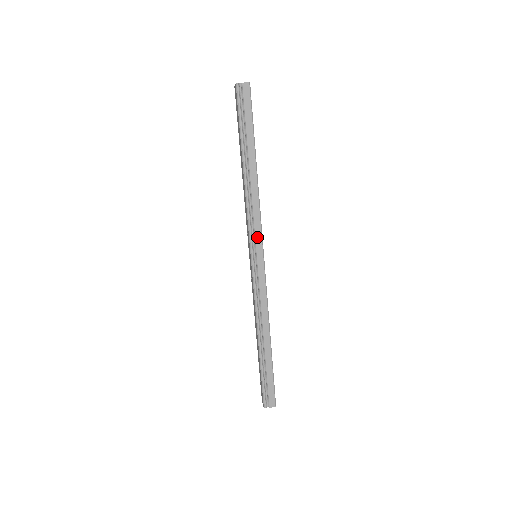
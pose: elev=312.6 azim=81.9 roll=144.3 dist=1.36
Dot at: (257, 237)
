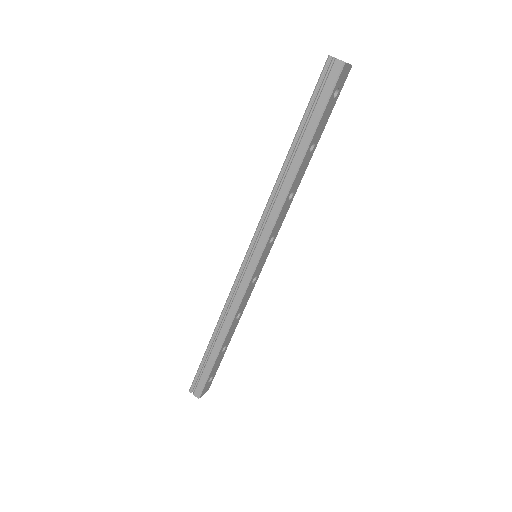
Dot at: (262, 239)
